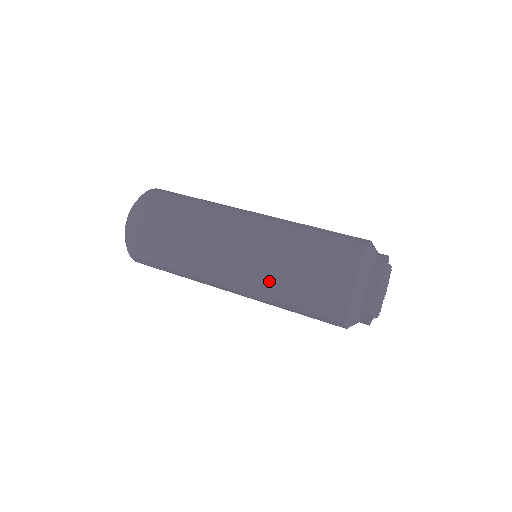
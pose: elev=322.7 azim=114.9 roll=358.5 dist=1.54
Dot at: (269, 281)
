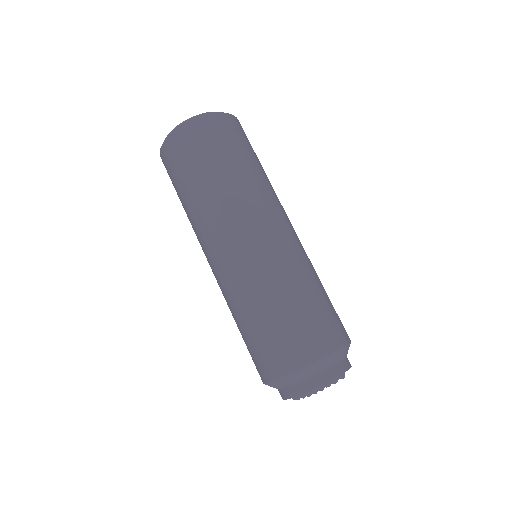
Dot at: occluded
